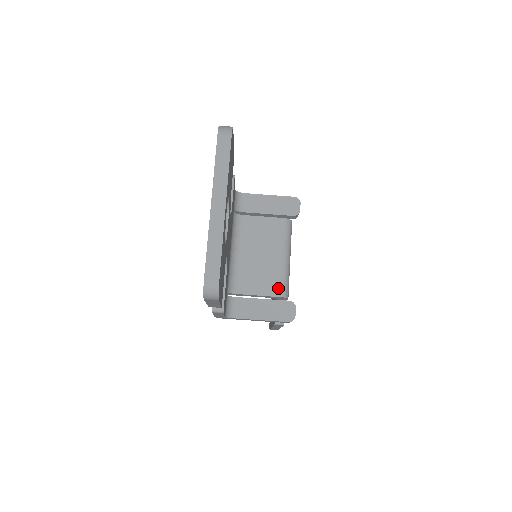
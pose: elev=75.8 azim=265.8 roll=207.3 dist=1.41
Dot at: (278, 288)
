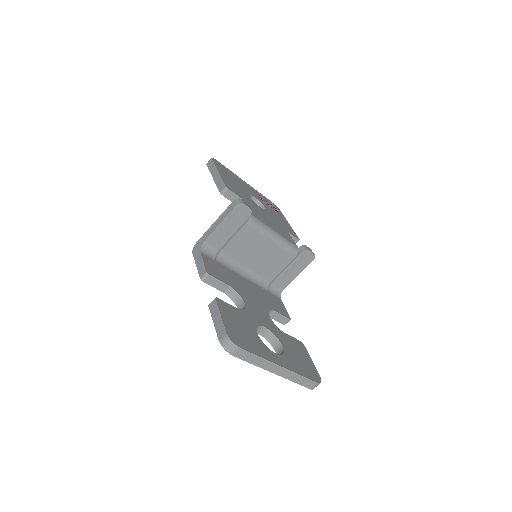
Dot at: (289, 255)
